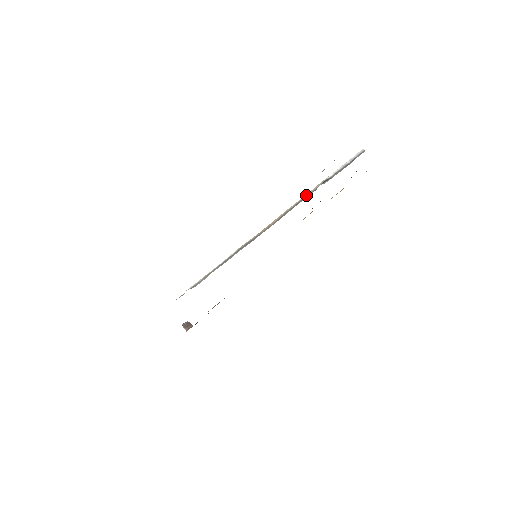
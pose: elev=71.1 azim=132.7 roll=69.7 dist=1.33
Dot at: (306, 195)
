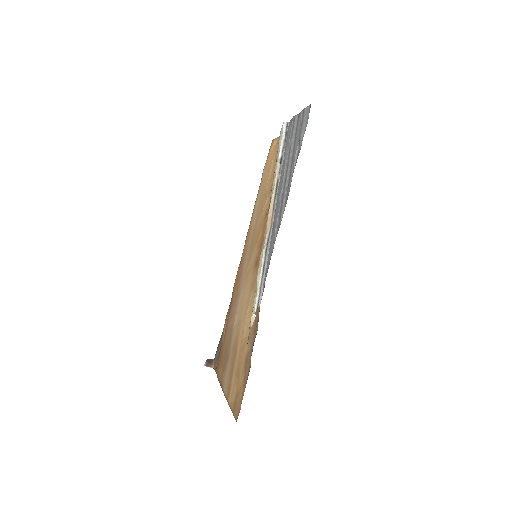
Dot at: (276, 180)
